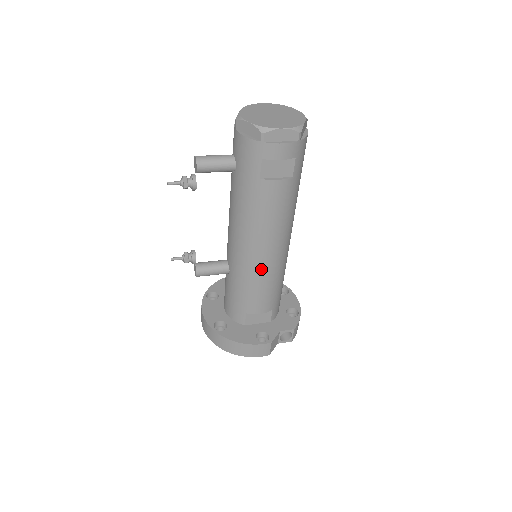
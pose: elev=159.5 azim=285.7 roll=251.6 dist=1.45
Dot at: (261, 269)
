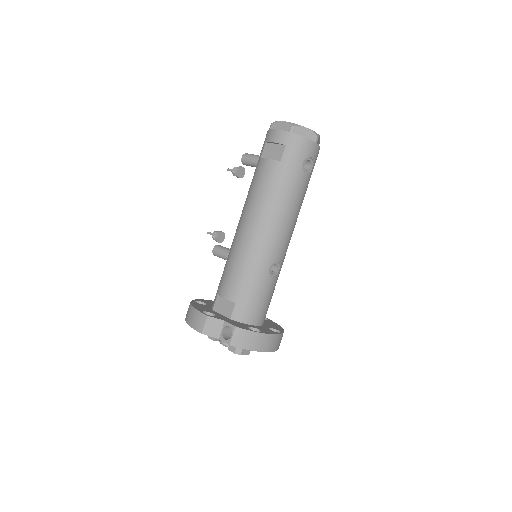
Dot at: (238, 243)
